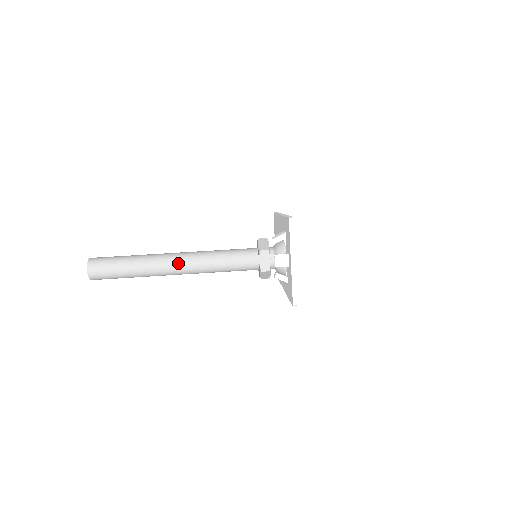
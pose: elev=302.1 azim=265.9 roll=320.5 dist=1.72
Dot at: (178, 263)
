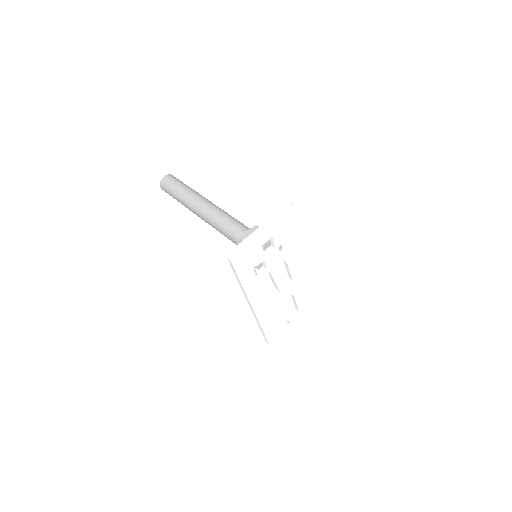
Dot at: (206, 203)
